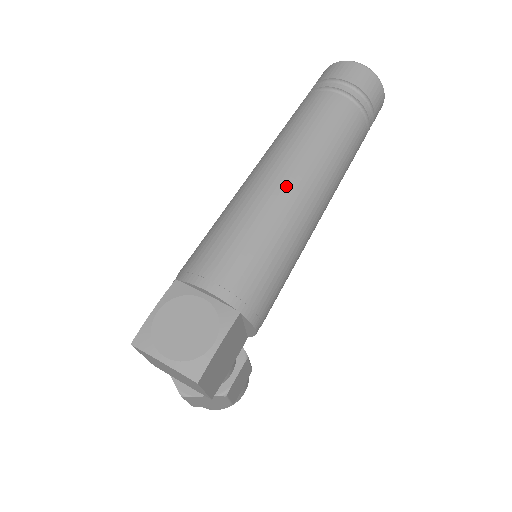
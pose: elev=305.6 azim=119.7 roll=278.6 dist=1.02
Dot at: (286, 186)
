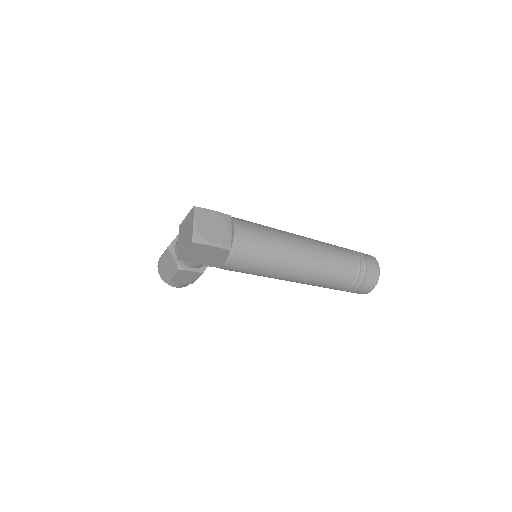
Dot at: (299, 252)
